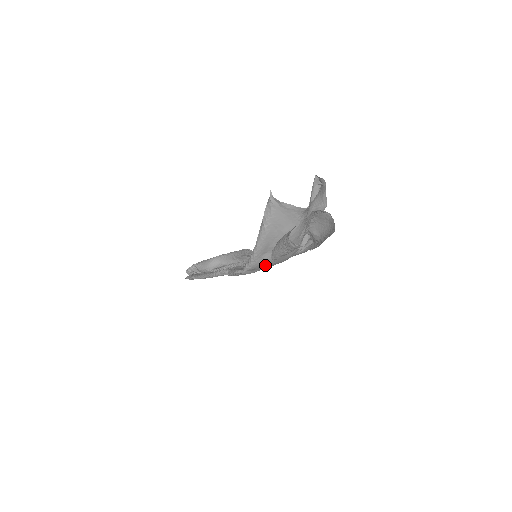
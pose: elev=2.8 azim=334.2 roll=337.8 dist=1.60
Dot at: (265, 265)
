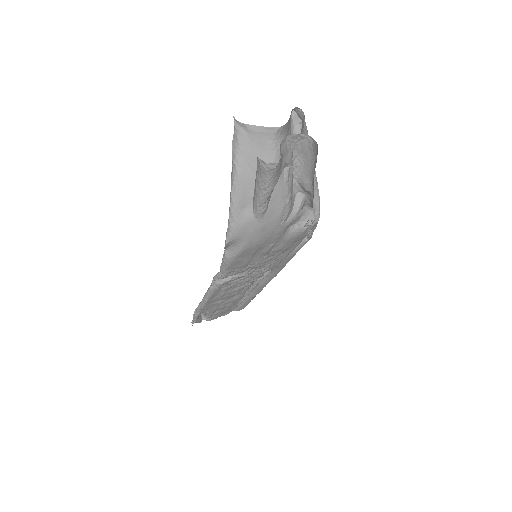
Dot at: (250, 230)
